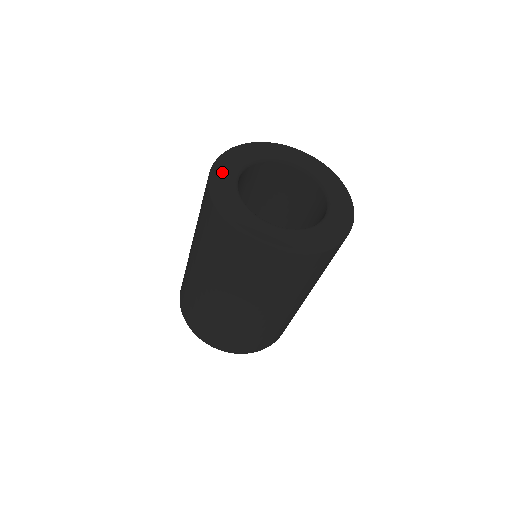
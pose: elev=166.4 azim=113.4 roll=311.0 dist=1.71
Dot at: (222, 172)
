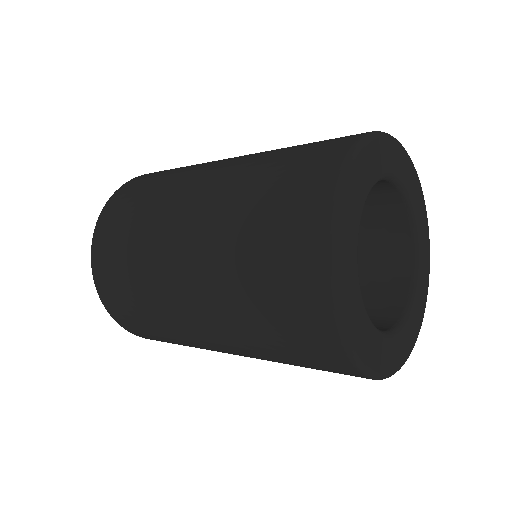
Dot at: (352, 312)
